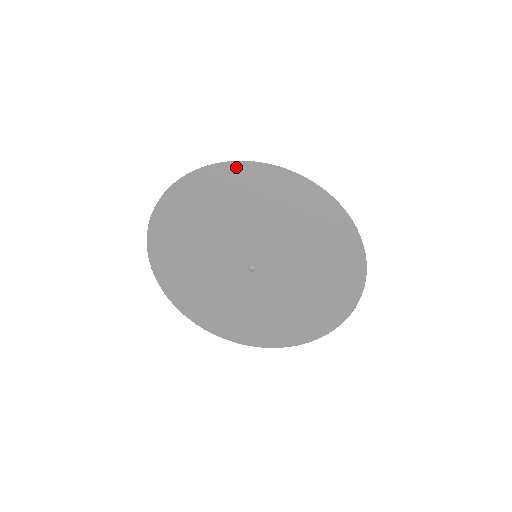
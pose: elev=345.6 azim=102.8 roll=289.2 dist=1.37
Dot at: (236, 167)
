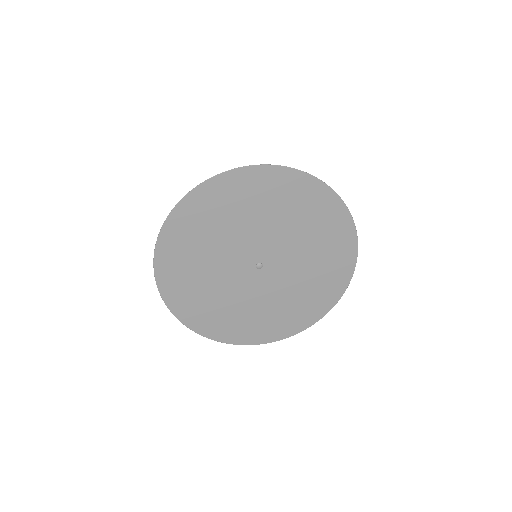
Dot at: (258, 170)
